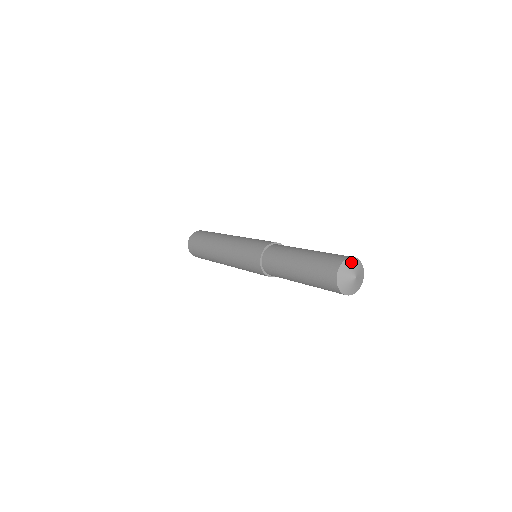
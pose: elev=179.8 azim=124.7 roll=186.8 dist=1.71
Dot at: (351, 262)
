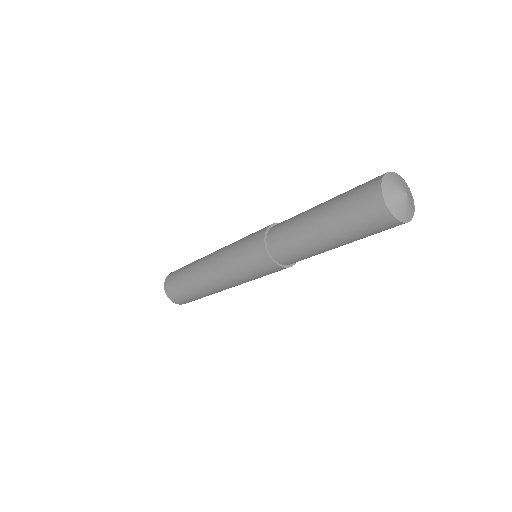
Dot at: (393, 177)
